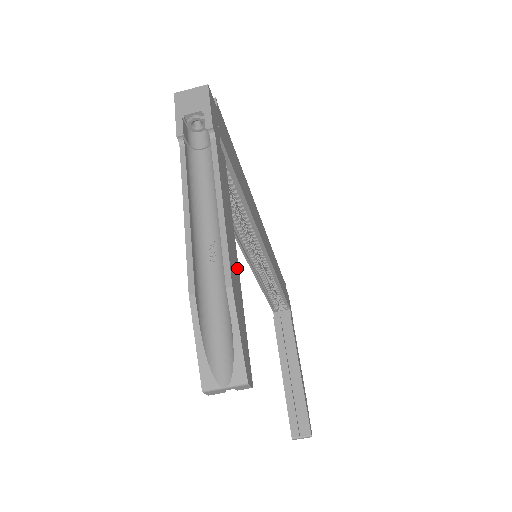
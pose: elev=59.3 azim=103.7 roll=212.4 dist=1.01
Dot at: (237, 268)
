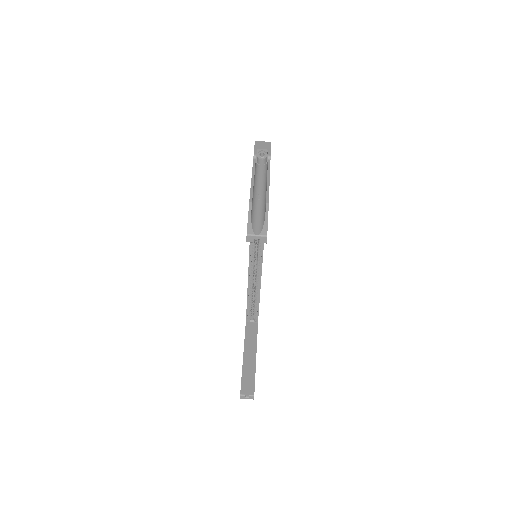
Dot at: occluded
